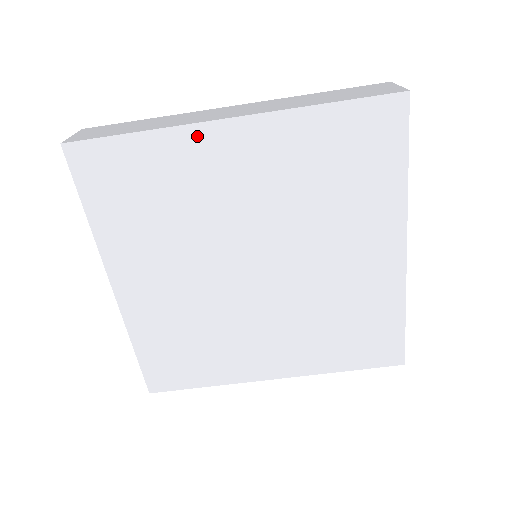
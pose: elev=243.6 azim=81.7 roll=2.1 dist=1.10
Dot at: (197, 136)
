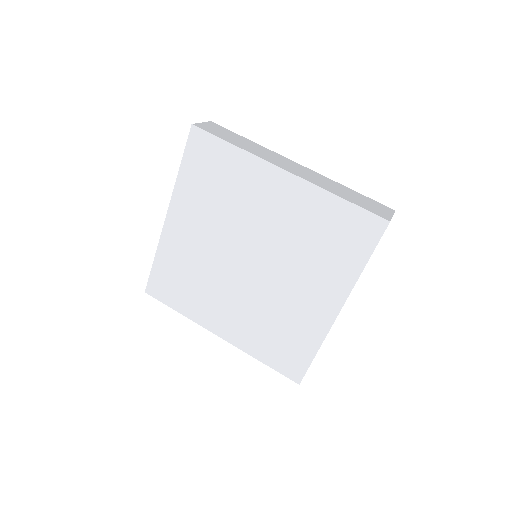
Dot at: (263, 168)
